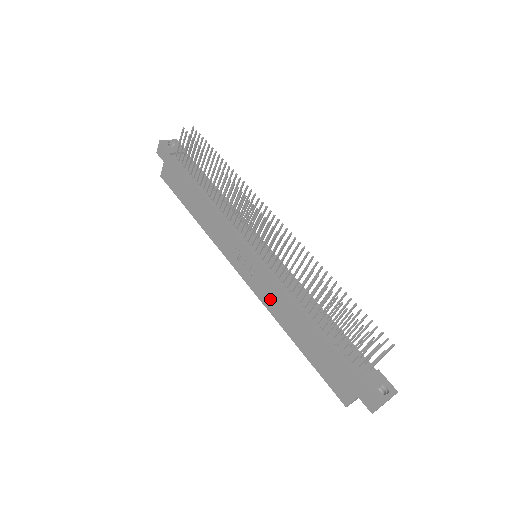
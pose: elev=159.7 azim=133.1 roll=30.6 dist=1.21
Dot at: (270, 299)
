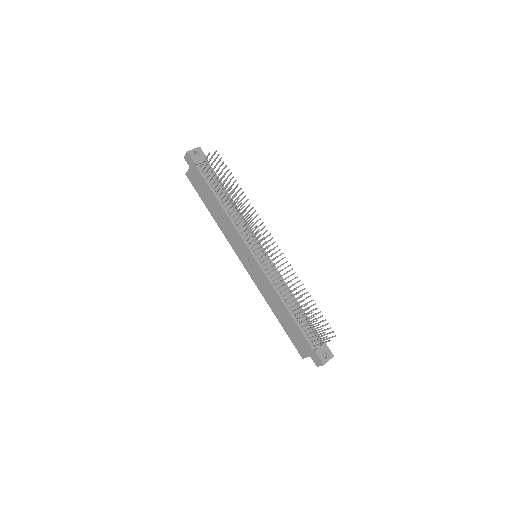
Dot at: (263, 288)
